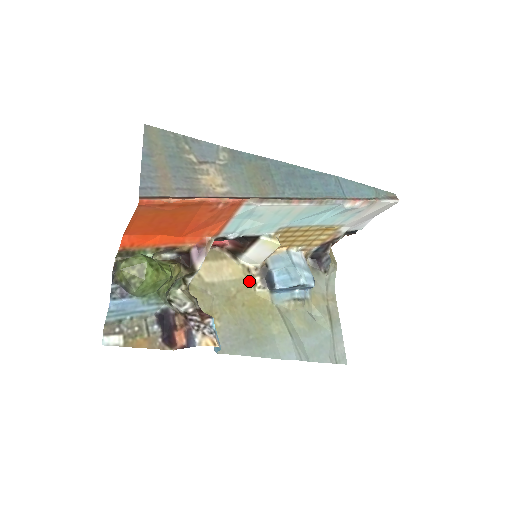
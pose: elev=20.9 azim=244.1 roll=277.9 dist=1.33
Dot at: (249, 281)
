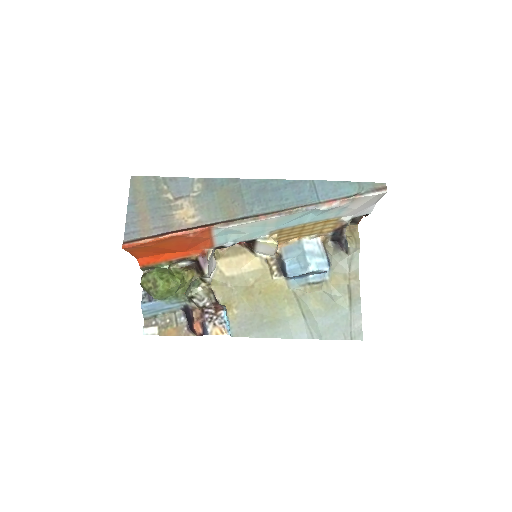
Dot at: (267, 270)
